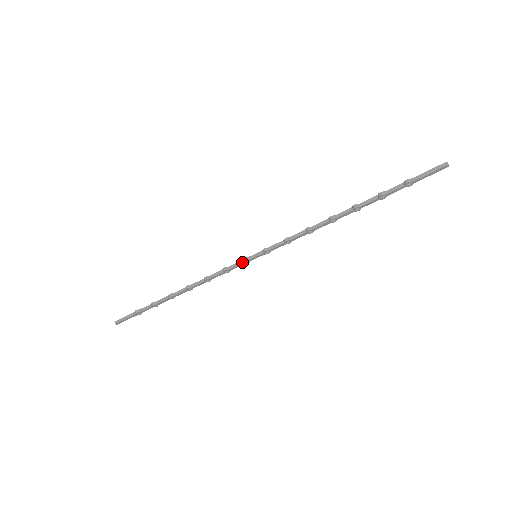
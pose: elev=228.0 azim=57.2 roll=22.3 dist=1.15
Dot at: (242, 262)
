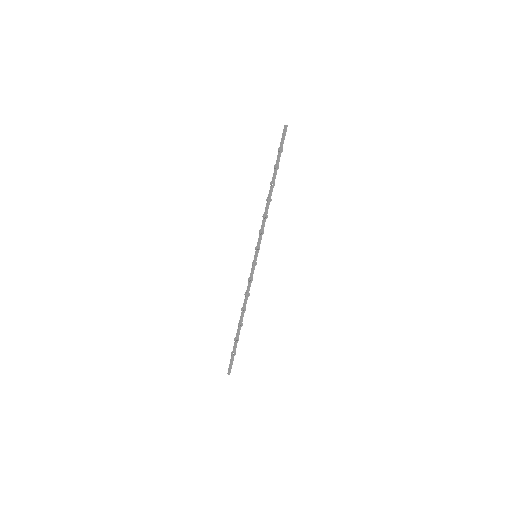
Dot at: (253, 266)
